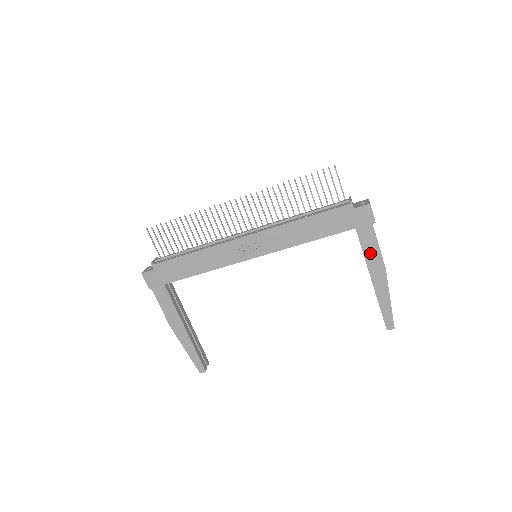
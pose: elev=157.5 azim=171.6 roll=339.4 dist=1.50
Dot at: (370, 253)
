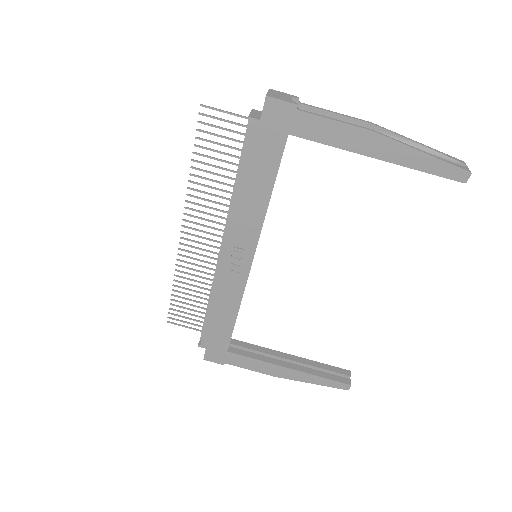
Dot at: (335, 137)
